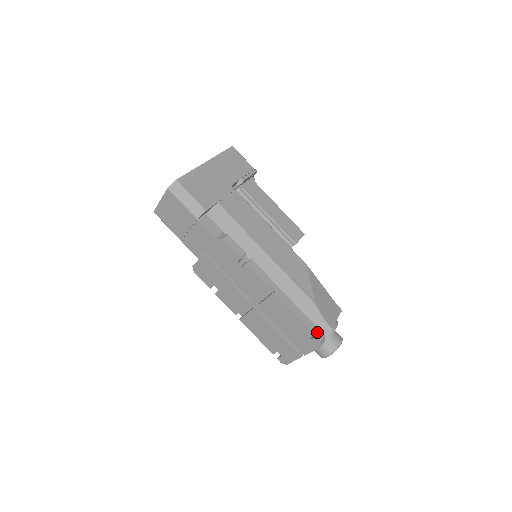
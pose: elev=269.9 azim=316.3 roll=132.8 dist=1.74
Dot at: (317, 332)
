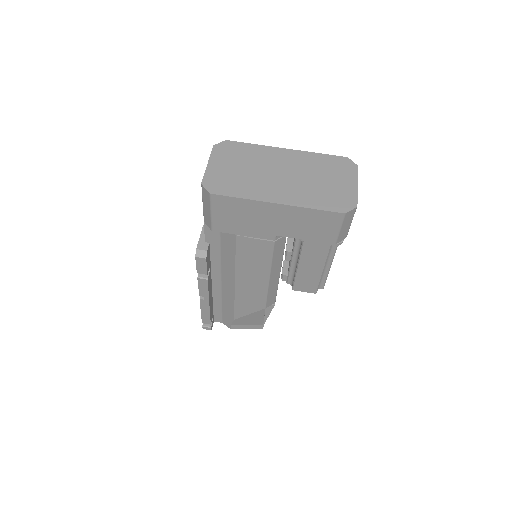
Dot at: (210, 325)
